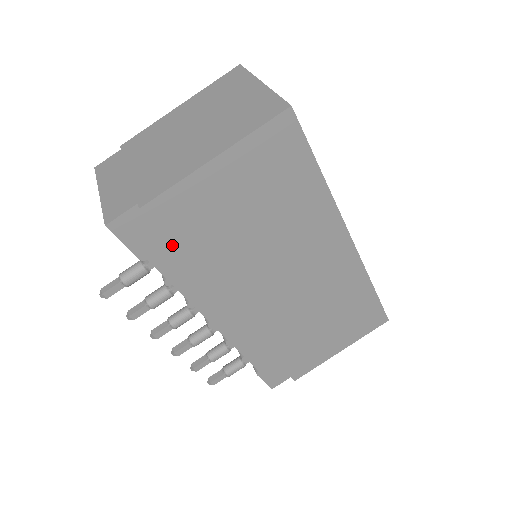
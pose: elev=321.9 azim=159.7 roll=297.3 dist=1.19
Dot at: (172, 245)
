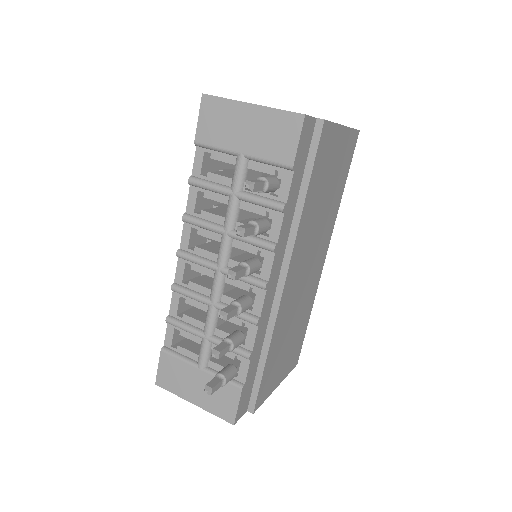
Dot at: (312, 169)
